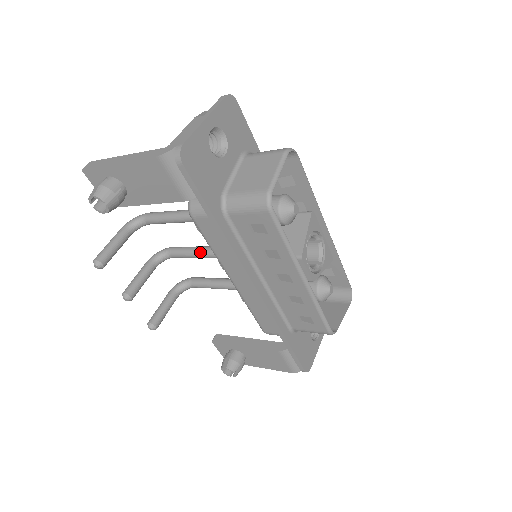
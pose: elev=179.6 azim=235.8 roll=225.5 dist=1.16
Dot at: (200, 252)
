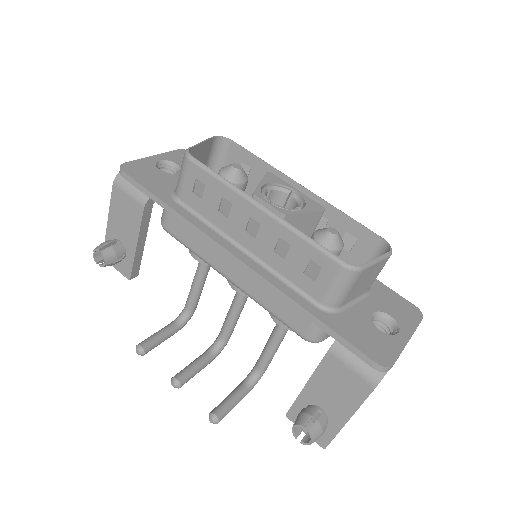
Dot at: (231, 305)
